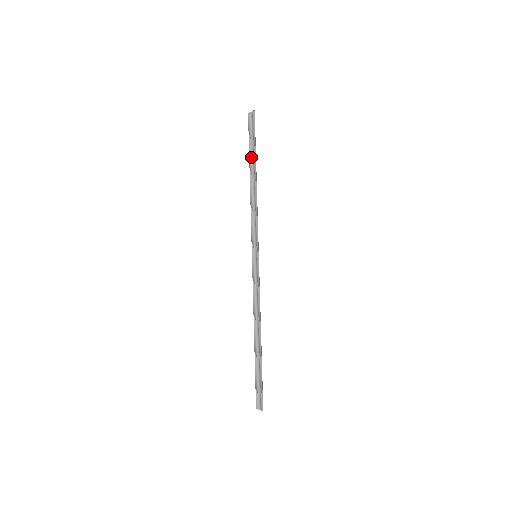
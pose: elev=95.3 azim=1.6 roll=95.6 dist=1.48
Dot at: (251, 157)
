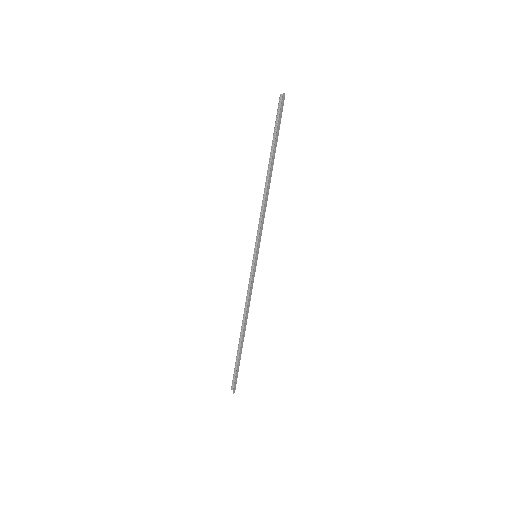
Dot at: (272, 149)
